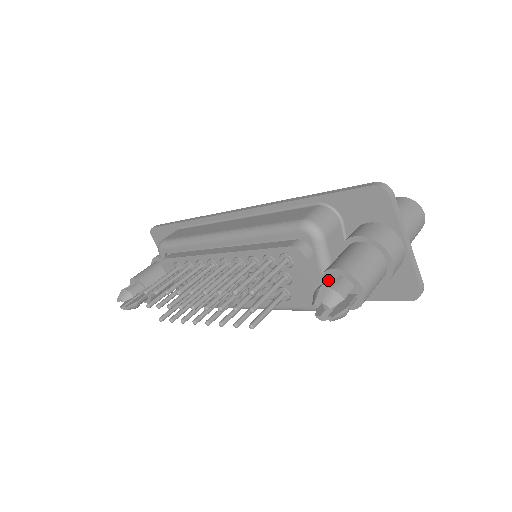
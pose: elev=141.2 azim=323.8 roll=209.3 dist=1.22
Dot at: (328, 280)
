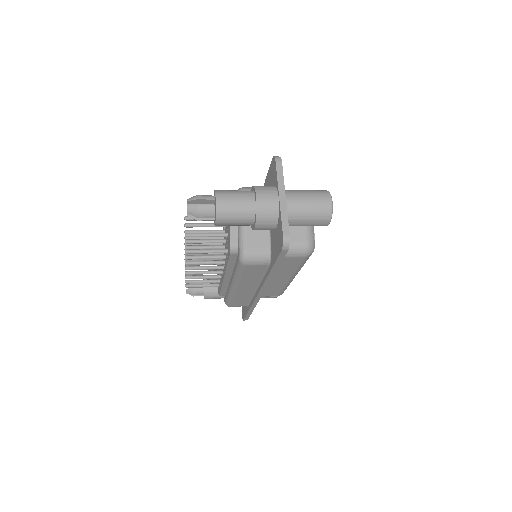
Dot at: occluded
